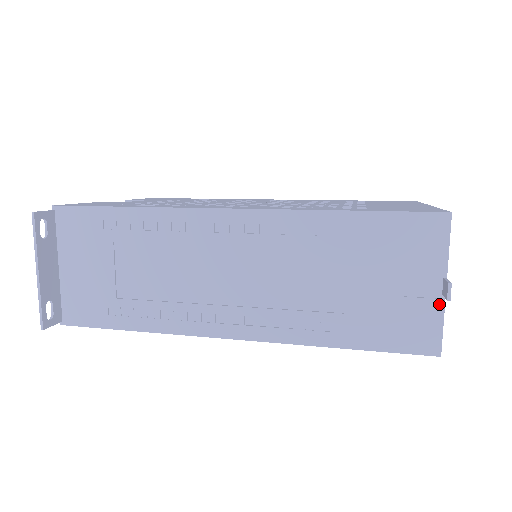
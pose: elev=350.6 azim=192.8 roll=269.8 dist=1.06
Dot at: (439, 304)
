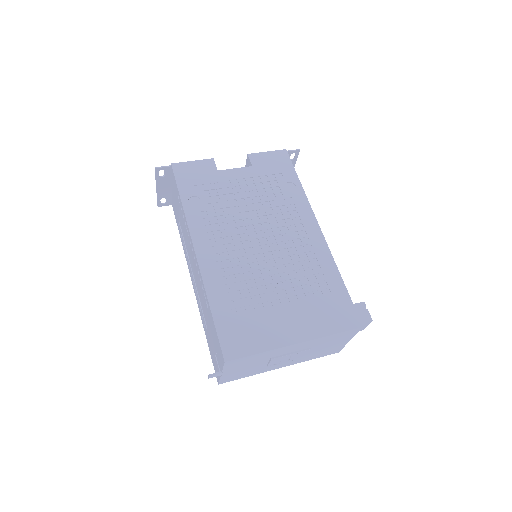
Dot at: occluded
